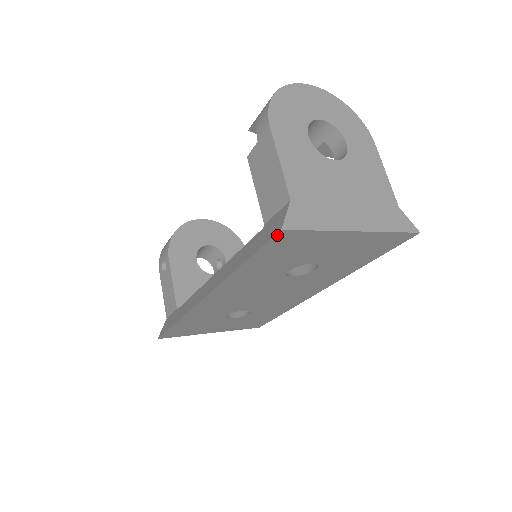
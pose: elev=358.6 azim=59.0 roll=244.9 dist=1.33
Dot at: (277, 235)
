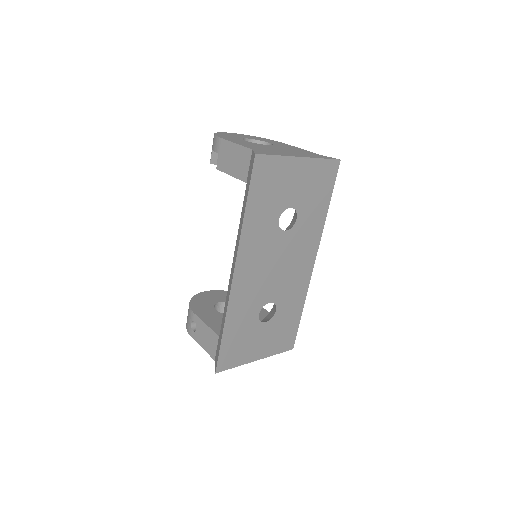
Dot at: (255, 162)
